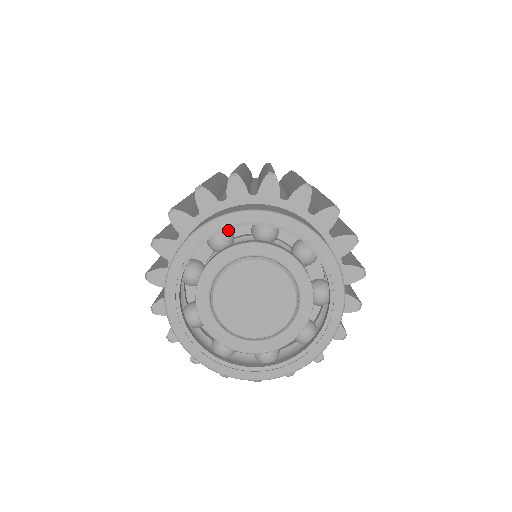
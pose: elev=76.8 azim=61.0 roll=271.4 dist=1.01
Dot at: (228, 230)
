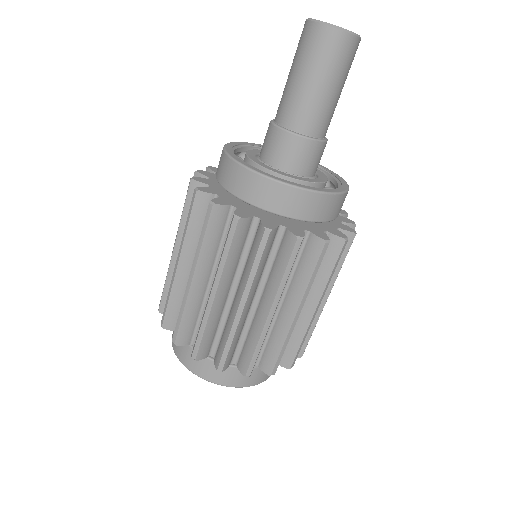
Dot at: occluded
